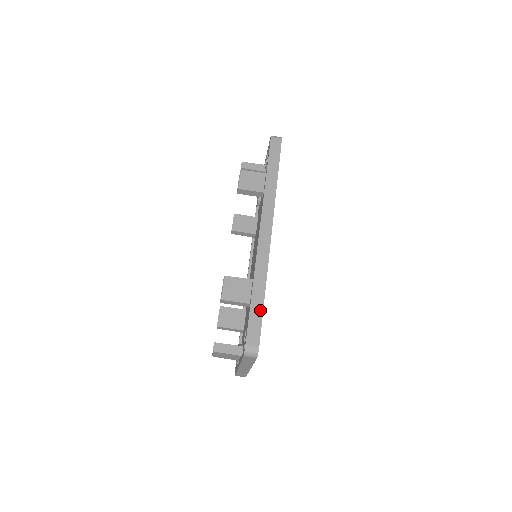
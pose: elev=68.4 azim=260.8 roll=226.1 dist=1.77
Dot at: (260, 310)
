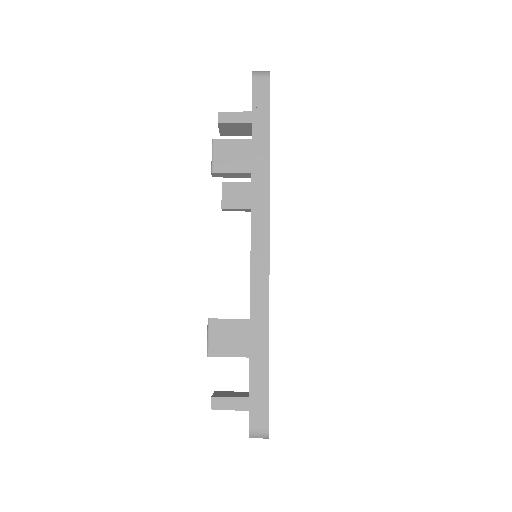
Dot at: (264, 371)
